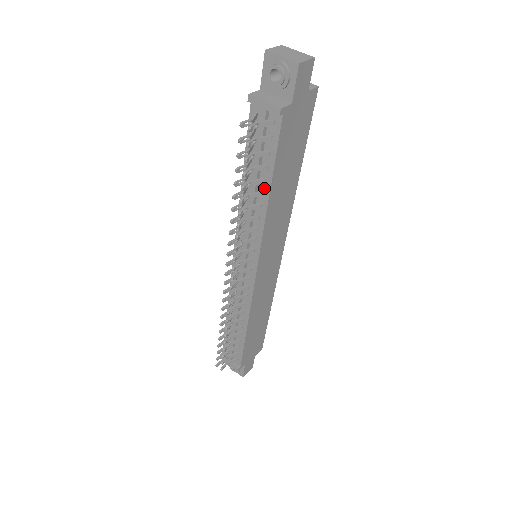
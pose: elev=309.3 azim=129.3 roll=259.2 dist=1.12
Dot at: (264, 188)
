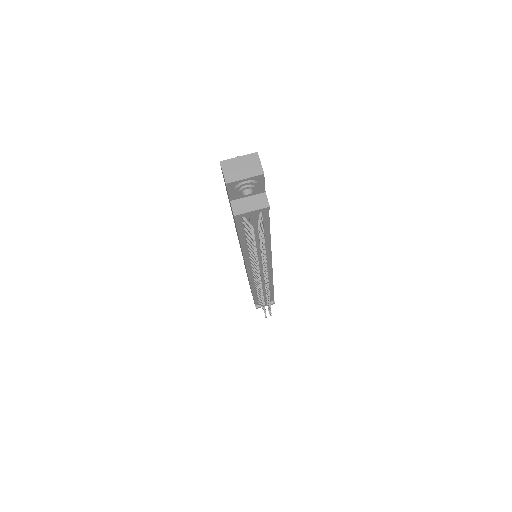
Dot at: occluded
